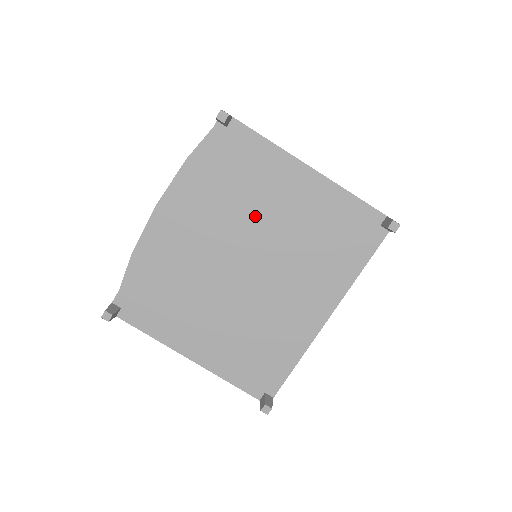
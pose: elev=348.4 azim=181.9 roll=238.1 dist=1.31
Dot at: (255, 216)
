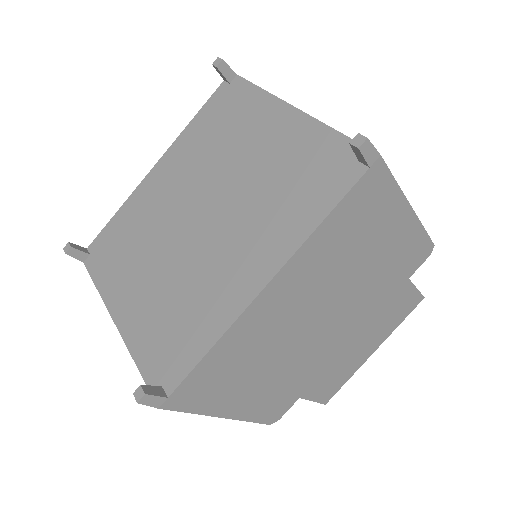
Dot at: (225, 161)
